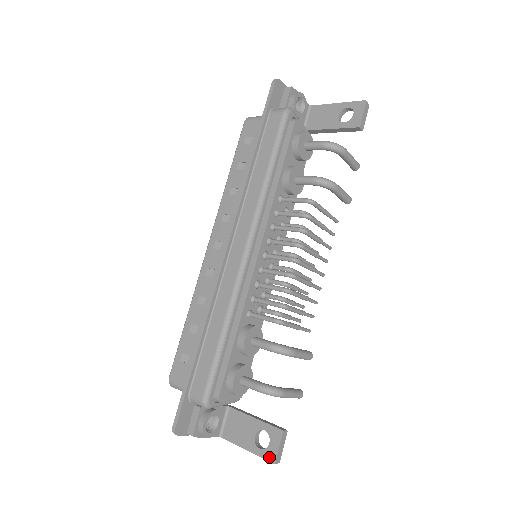
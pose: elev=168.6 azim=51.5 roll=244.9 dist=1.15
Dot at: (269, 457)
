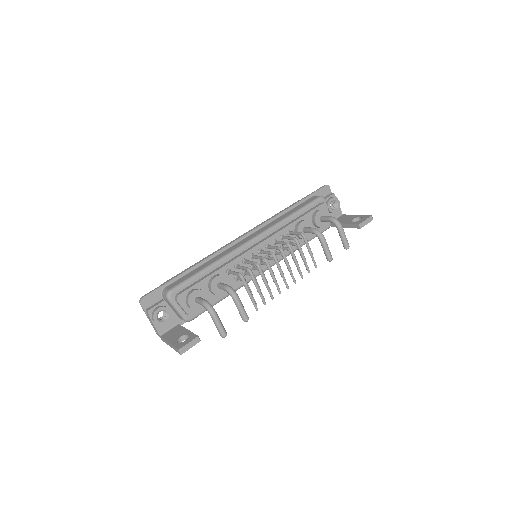
Dot at: (179, 346)
